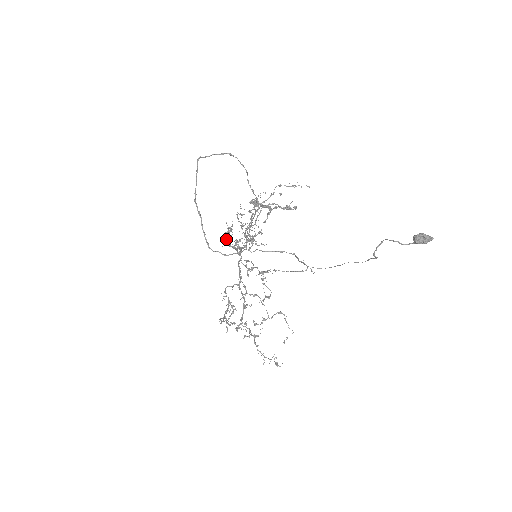
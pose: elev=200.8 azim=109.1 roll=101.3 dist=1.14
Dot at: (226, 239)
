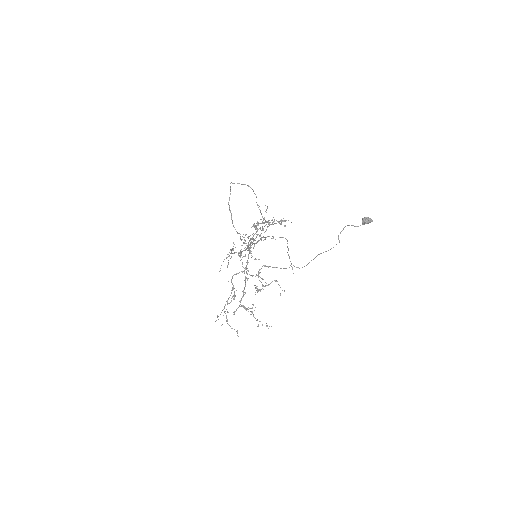
Dot at: occluded
